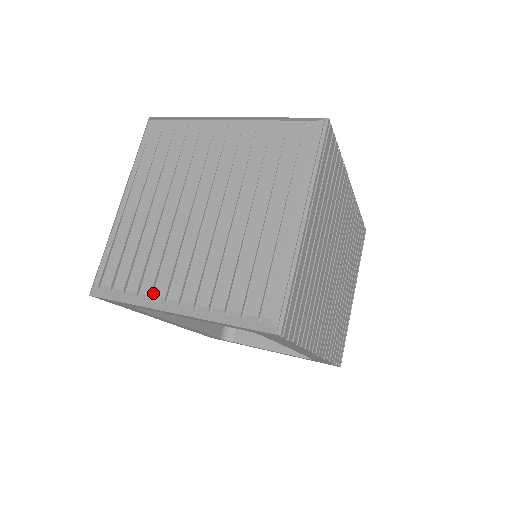
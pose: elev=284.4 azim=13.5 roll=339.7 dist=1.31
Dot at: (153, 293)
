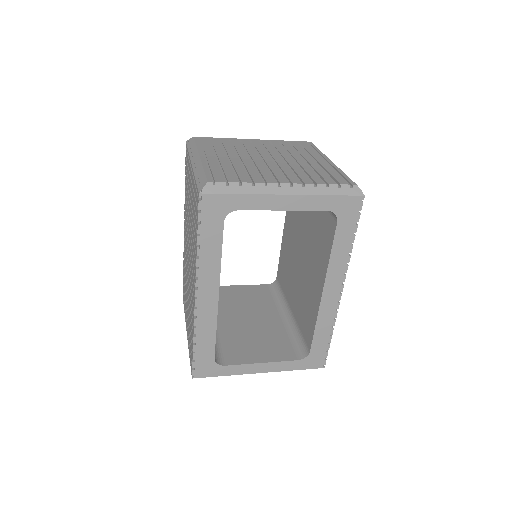
Dot at: (264, 184)
